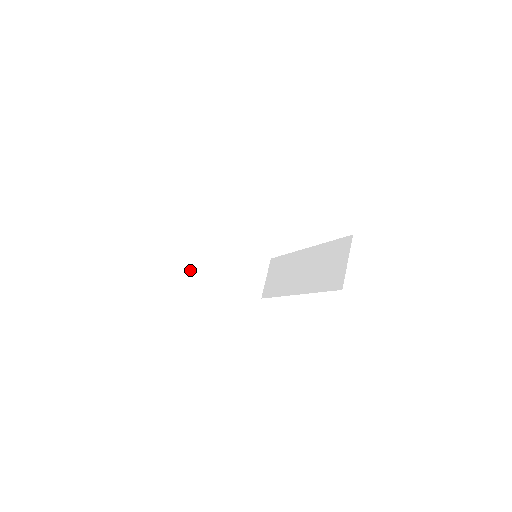
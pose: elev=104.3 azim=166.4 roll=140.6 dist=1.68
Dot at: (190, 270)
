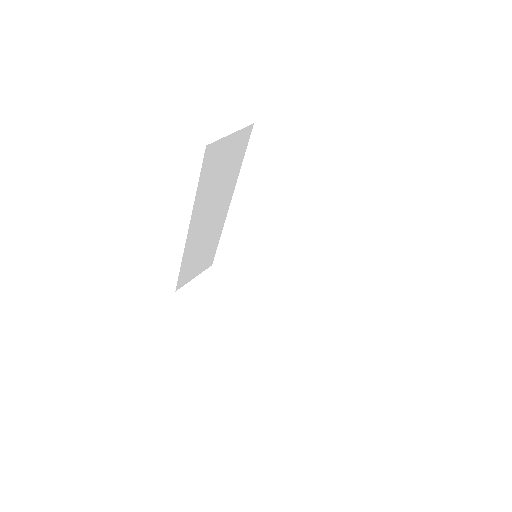
Dot at: (189, 295)
